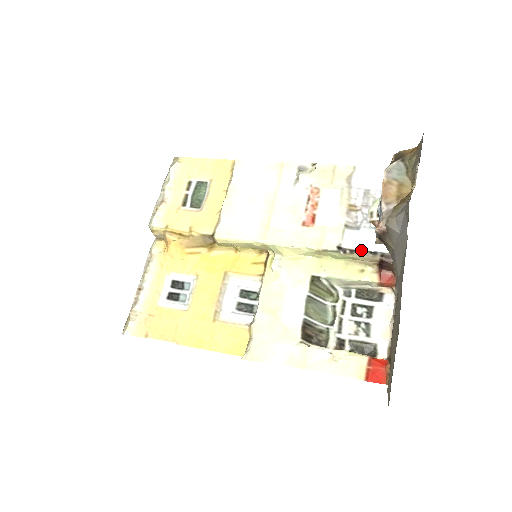
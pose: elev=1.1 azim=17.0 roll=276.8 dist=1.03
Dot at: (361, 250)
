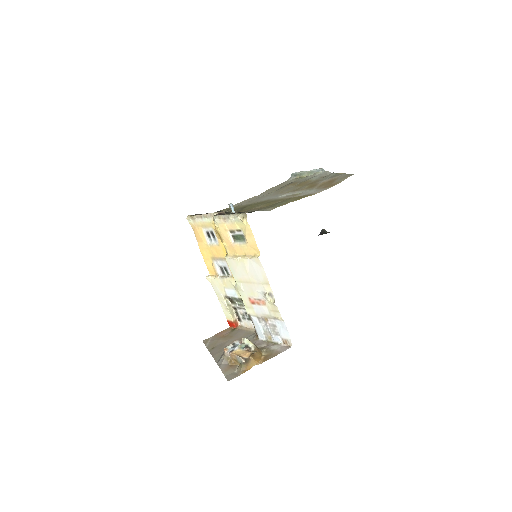
Dot at: (253, 323)
